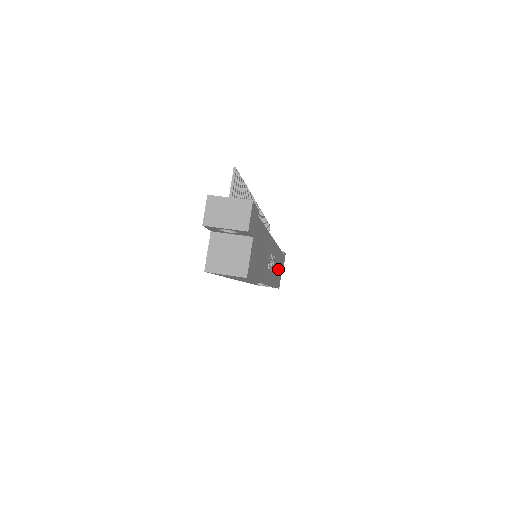
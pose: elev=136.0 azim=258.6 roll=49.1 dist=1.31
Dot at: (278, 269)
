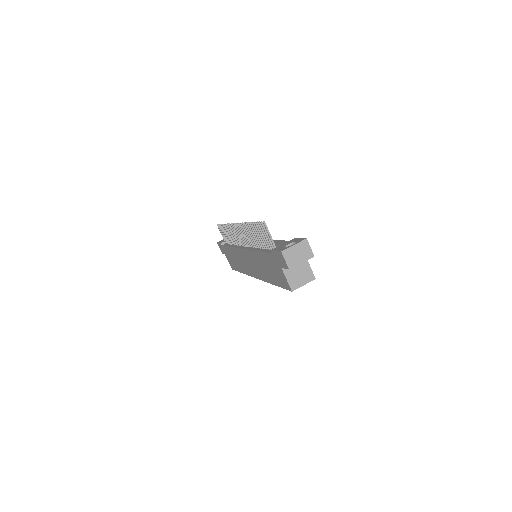
Dot at: occluded
